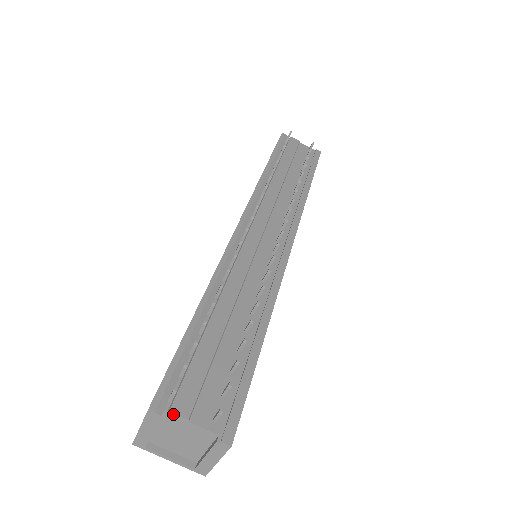
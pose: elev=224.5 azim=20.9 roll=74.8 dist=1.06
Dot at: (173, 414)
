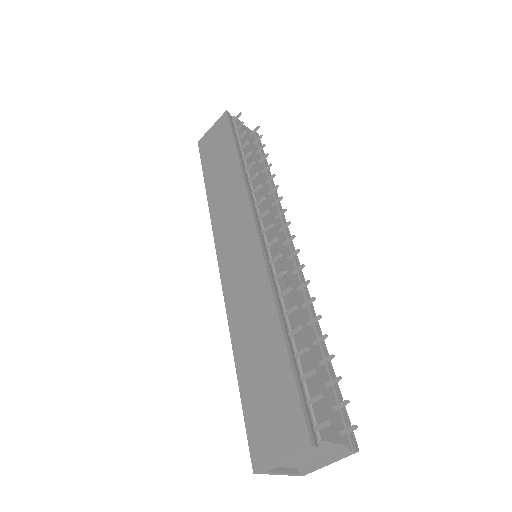
Dot at: (323, 441)
